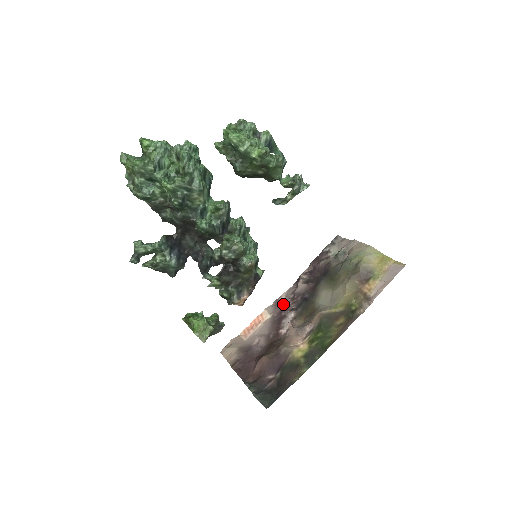
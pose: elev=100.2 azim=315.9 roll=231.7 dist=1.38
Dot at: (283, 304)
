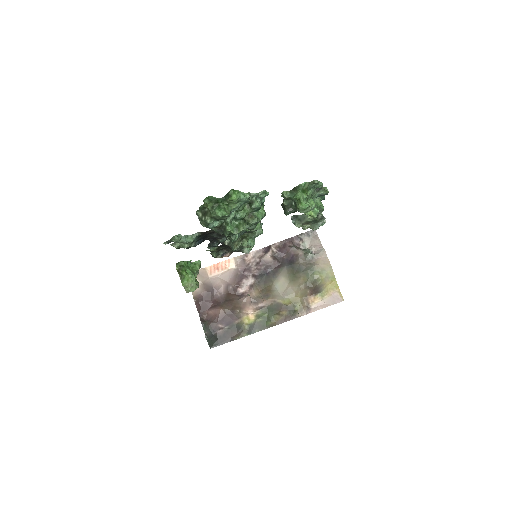
Dot at: (249, 264)
